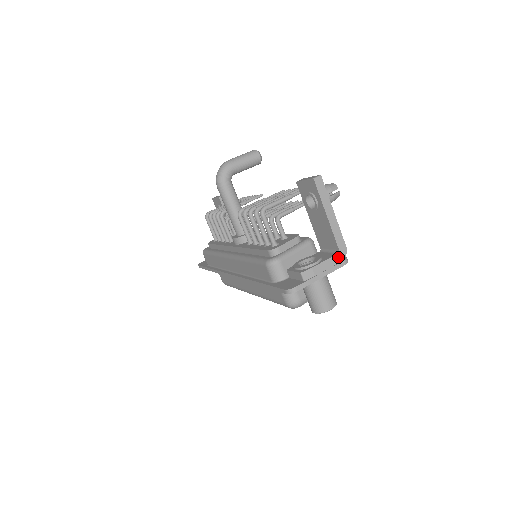
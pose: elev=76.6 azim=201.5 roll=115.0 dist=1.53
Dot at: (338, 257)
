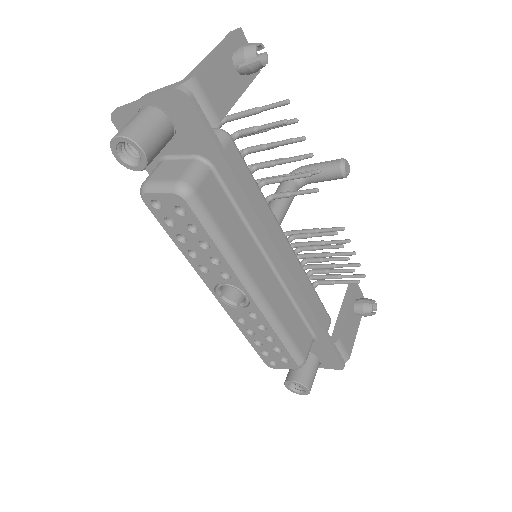
Dot at: (177, 84)
